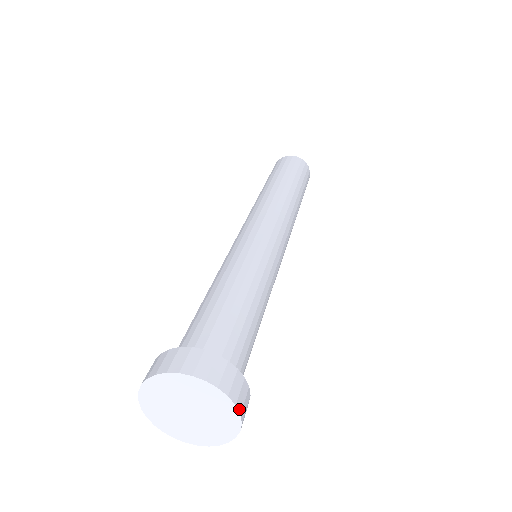
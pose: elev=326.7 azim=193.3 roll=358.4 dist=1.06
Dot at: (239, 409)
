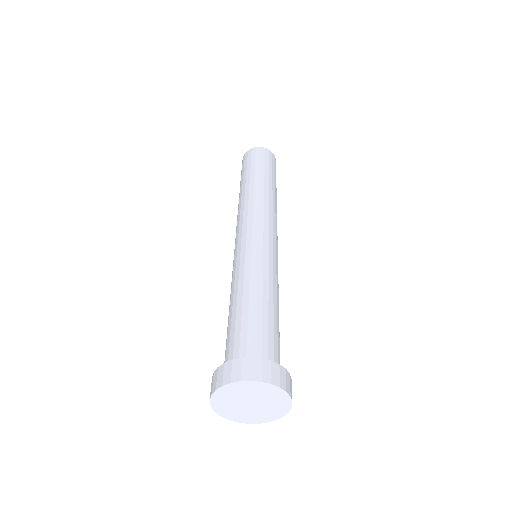
Dot at: (286, 413)
